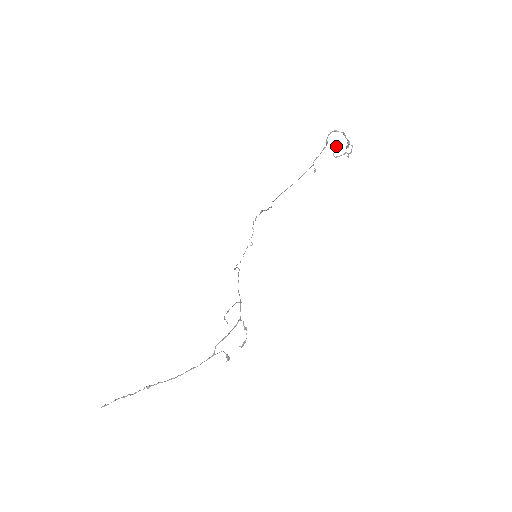
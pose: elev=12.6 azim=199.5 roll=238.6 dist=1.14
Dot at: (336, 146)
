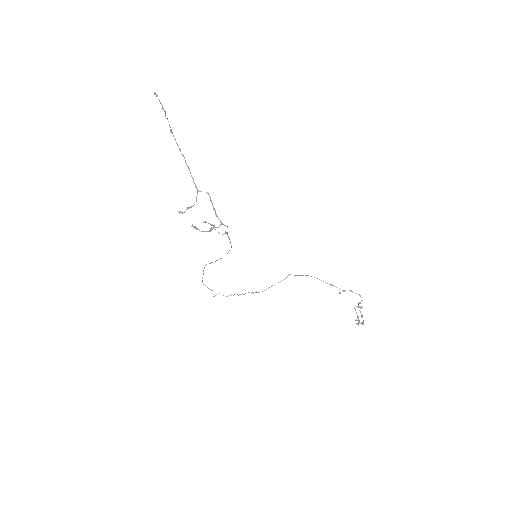
Dot at: occluded
